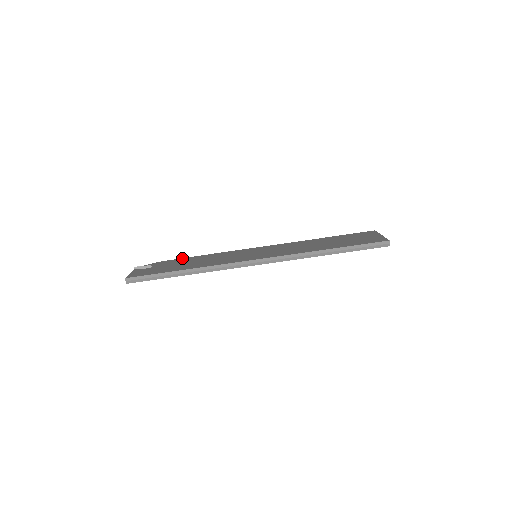
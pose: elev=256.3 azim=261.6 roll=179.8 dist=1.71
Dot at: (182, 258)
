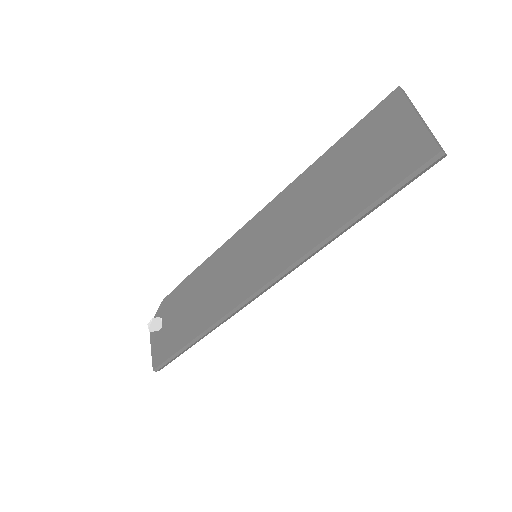
Dot at: (179, 285)
